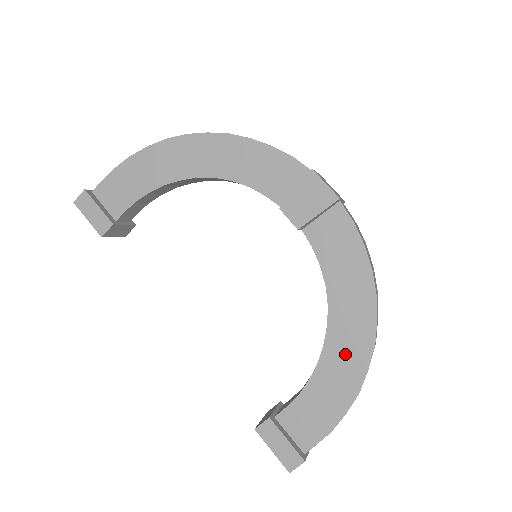
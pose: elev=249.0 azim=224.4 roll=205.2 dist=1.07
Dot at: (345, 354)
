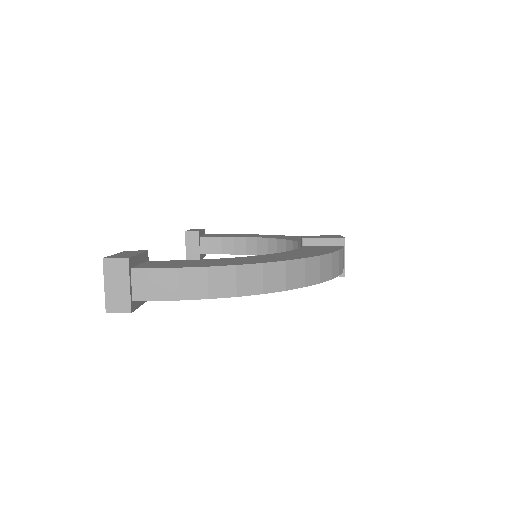
Dot at: occluded
